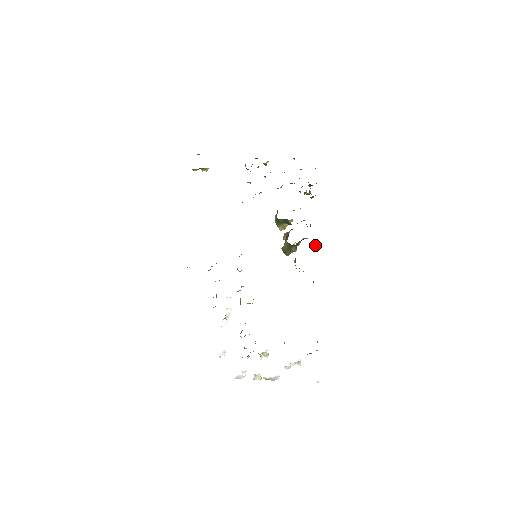
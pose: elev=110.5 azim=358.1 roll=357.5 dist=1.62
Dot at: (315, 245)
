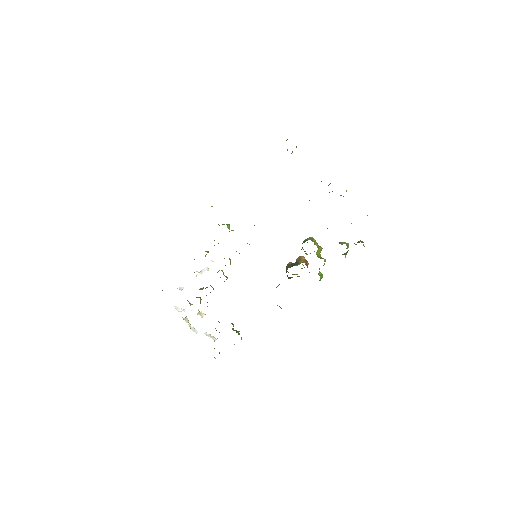
Dot at: occluded
